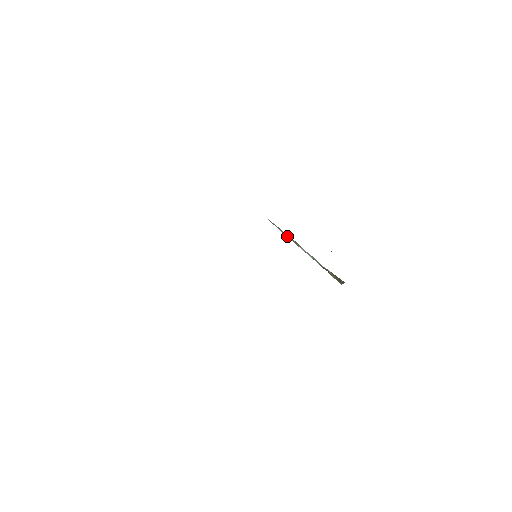
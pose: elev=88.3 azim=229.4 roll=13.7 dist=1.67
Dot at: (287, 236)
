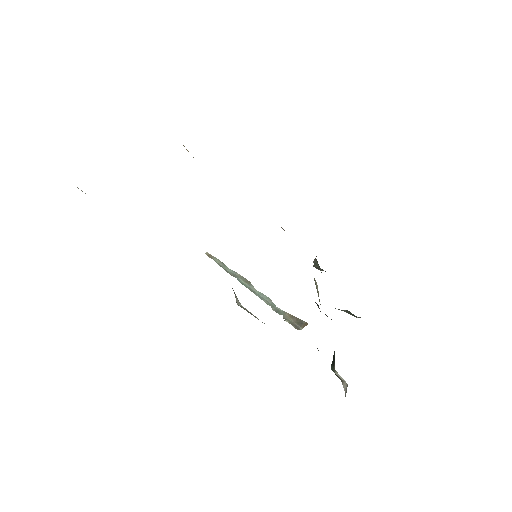
Dot at: (232, 272)
